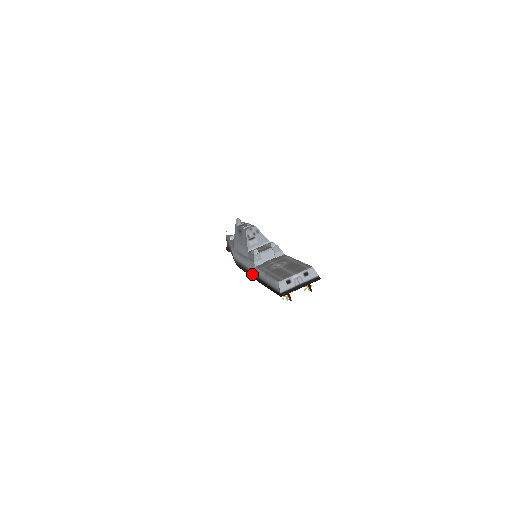
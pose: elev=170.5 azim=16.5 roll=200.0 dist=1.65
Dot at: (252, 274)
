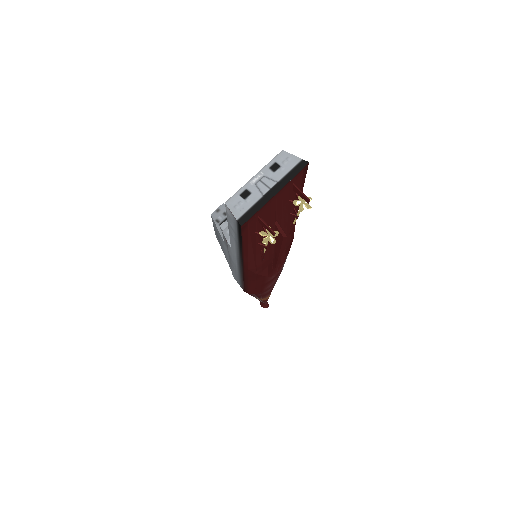
Dot at: (240, 268)
